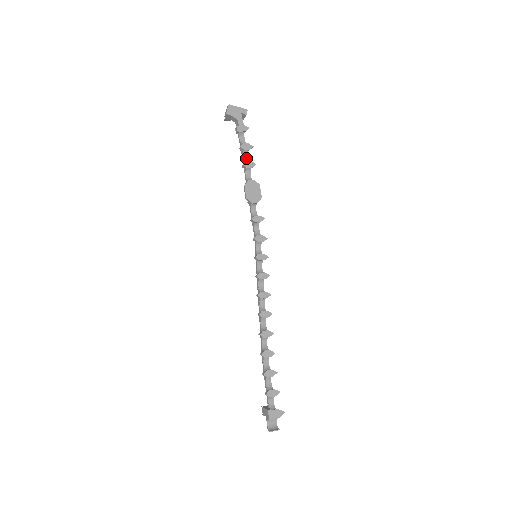
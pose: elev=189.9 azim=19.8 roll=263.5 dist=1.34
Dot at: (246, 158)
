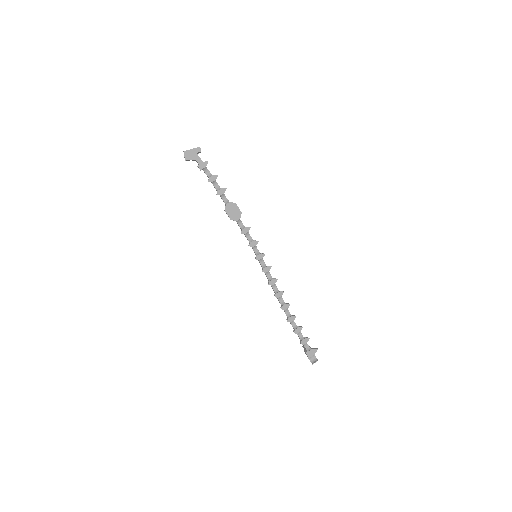
Dot at: (217, 186)
